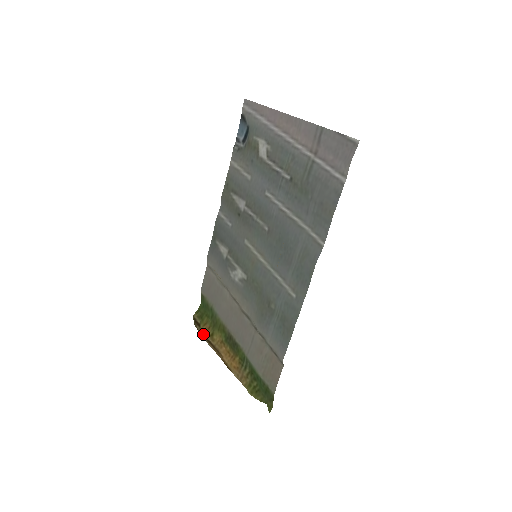
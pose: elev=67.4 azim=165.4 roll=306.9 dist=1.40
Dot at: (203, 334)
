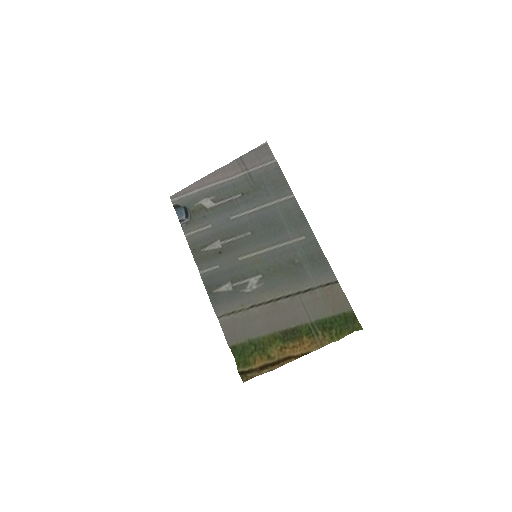
Dot at: (261, 366)
